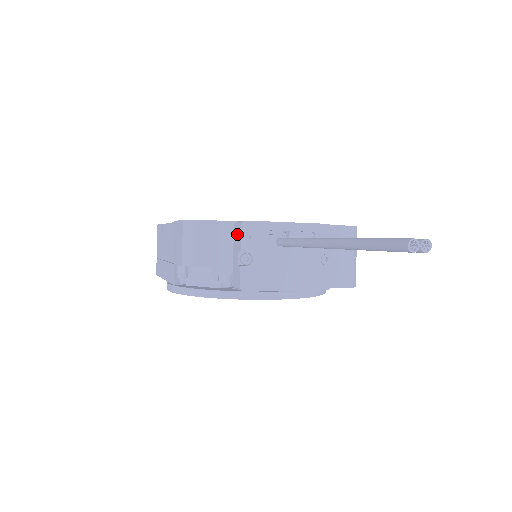
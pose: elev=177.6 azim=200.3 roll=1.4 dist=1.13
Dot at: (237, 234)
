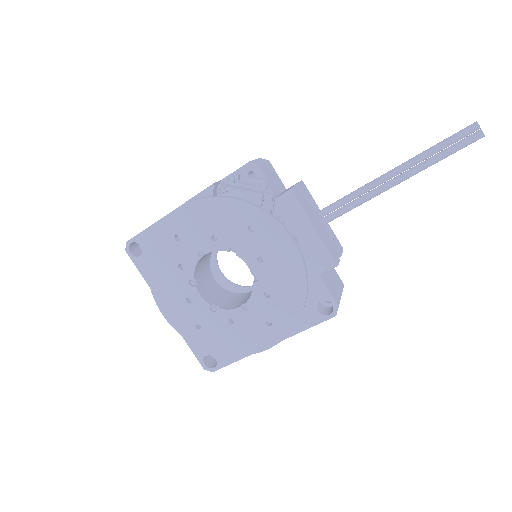
Dot at: occluded
